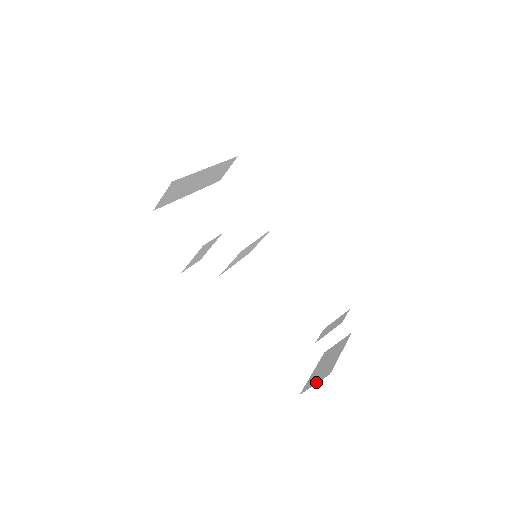
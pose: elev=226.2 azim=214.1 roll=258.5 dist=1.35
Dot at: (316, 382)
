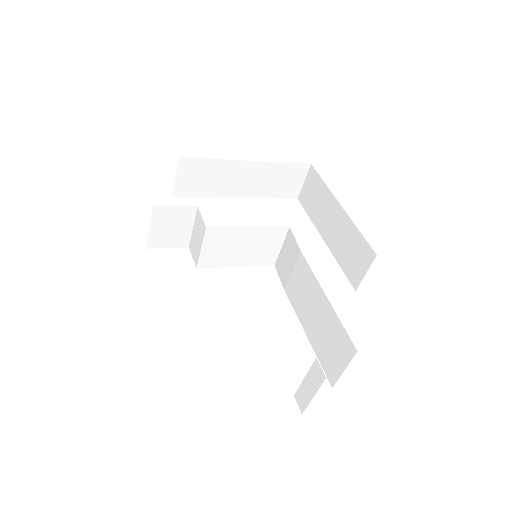
Dot at: occluded
